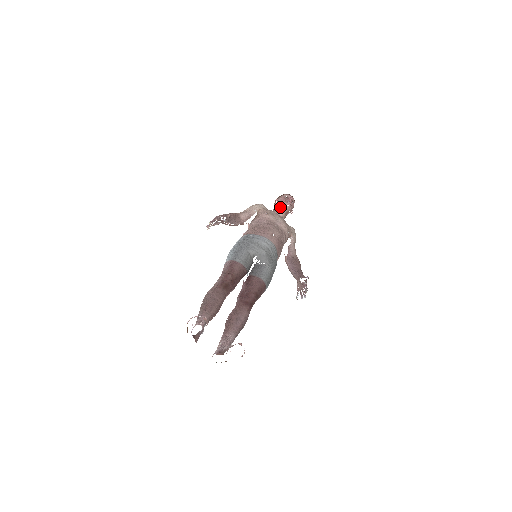
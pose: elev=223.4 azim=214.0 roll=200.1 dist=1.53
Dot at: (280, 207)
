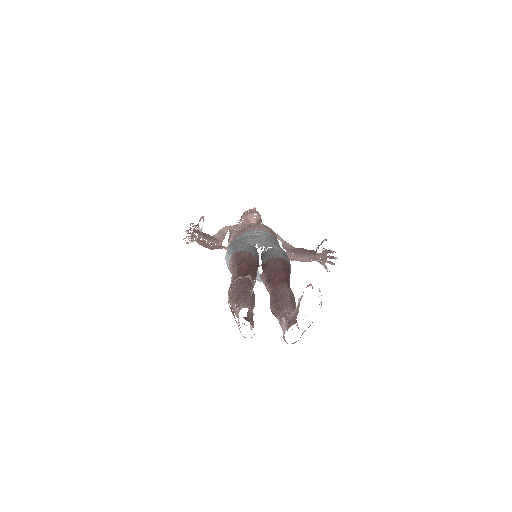
Dot at: (248, 221)
